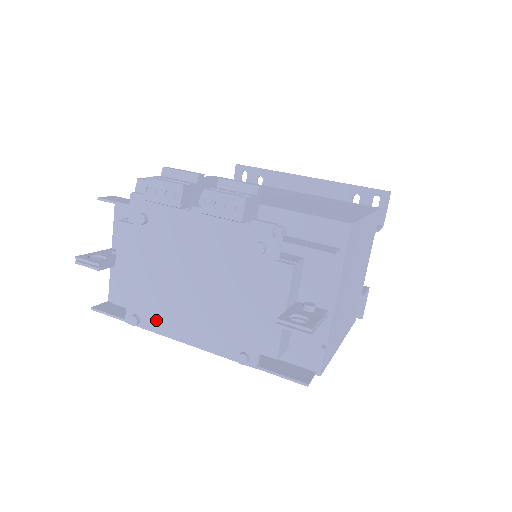
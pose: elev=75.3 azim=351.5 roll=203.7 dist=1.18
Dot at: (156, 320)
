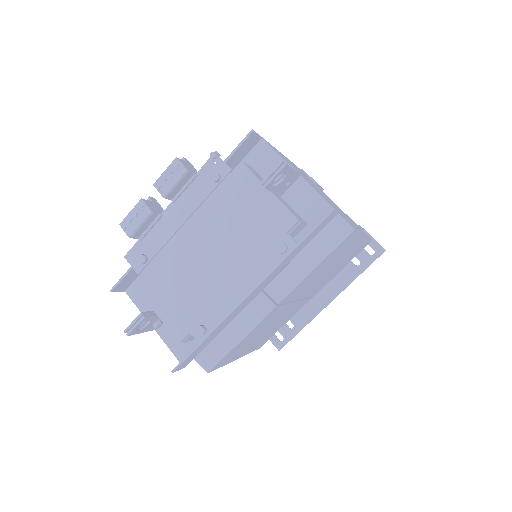
Dot at: (213, 310)
